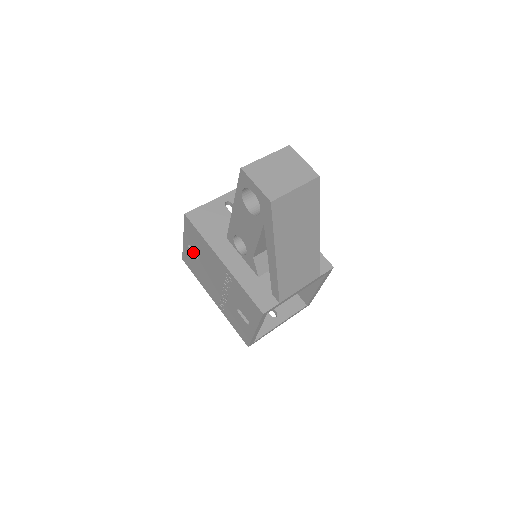
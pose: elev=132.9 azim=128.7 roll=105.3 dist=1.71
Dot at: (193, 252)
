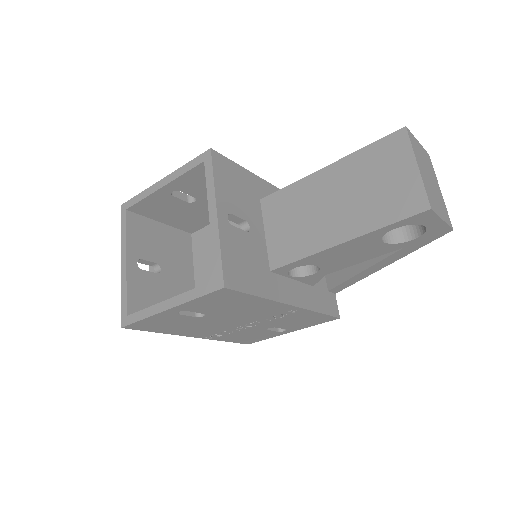
Dot at: (186, 314)
